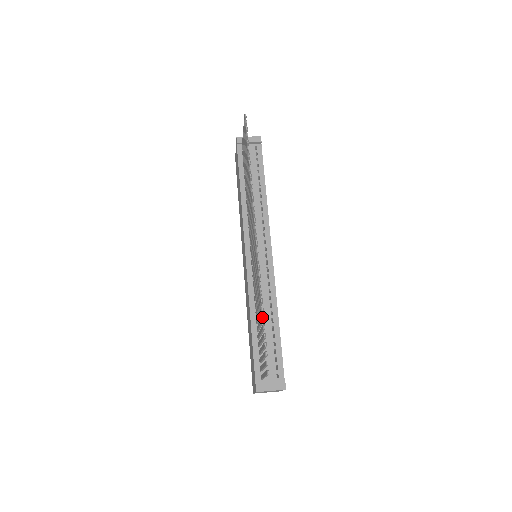
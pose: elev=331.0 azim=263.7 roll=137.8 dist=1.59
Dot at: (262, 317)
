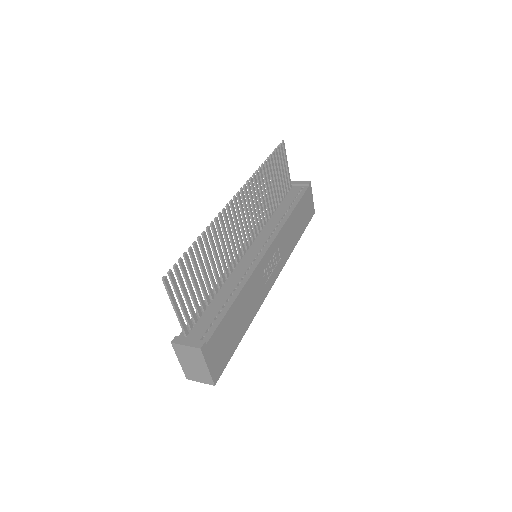
Dot at: (193, 242)
